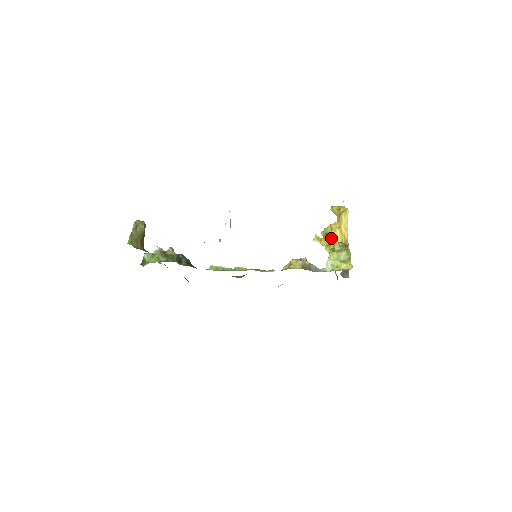
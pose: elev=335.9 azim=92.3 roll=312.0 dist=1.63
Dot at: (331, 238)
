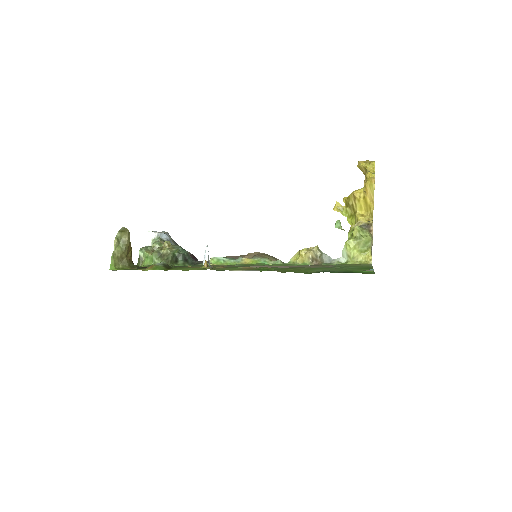
Dot at: (354, 209)
